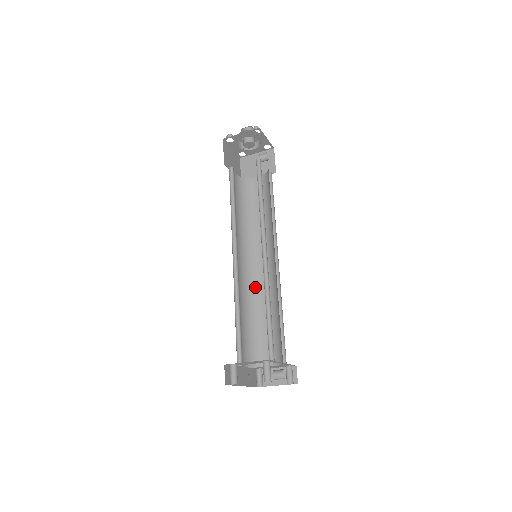
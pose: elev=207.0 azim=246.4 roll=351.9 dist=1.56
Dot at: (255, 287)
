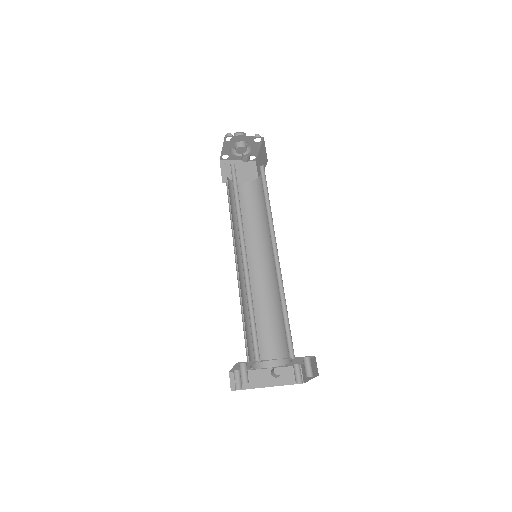
Dot at: (273, 284)
